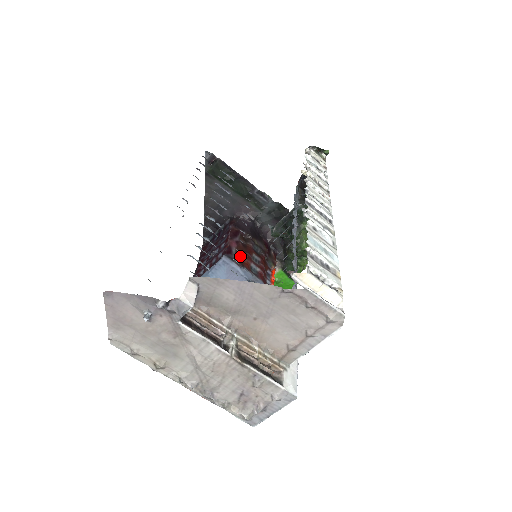
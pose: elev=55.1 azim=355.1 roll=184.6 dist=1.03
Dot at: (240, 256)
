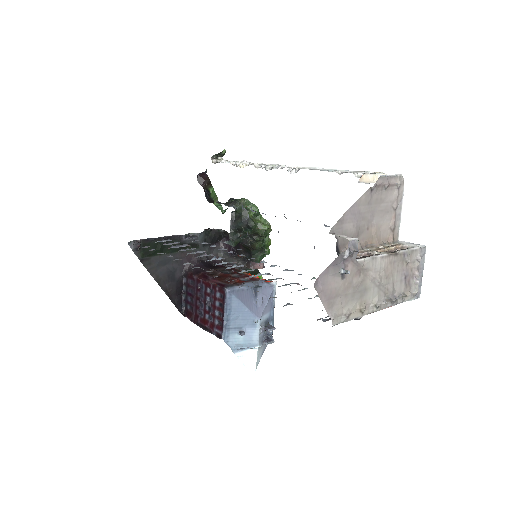
Dot at: (229, 282)
